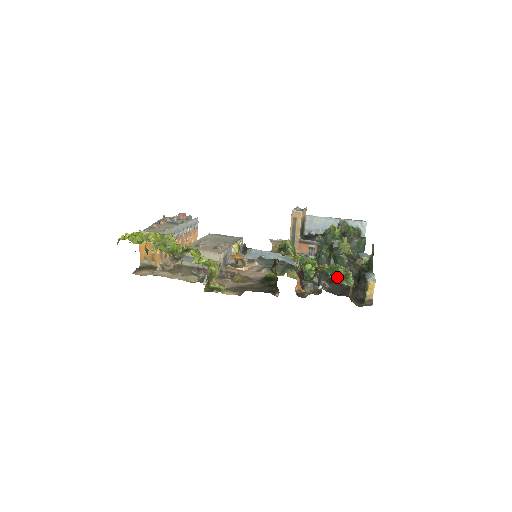
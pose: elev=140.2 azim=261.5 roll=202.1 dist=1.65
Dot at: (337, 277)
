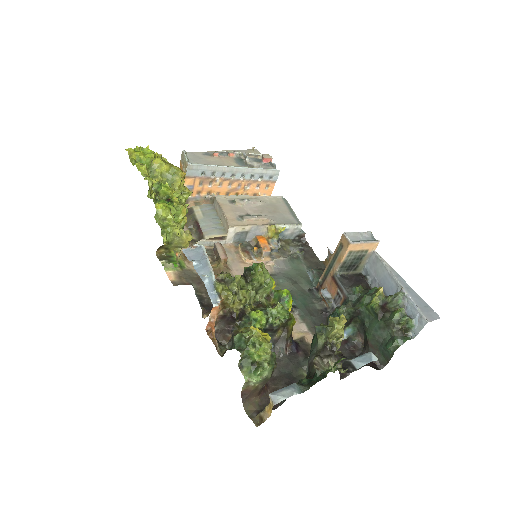
Dot at: occluded
